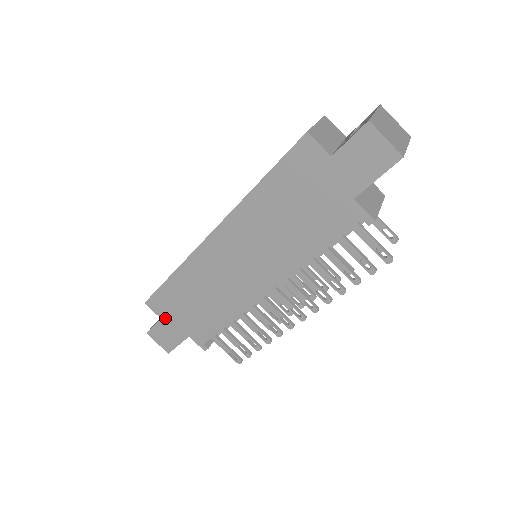
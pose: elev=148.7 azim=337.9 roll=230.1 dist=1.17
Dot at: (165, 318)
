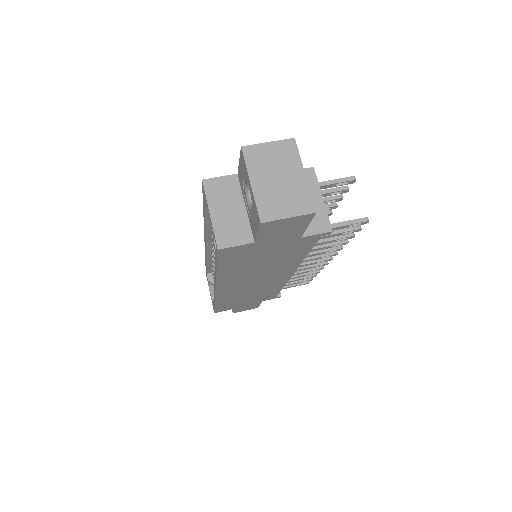
Dot at: (236, 308)
